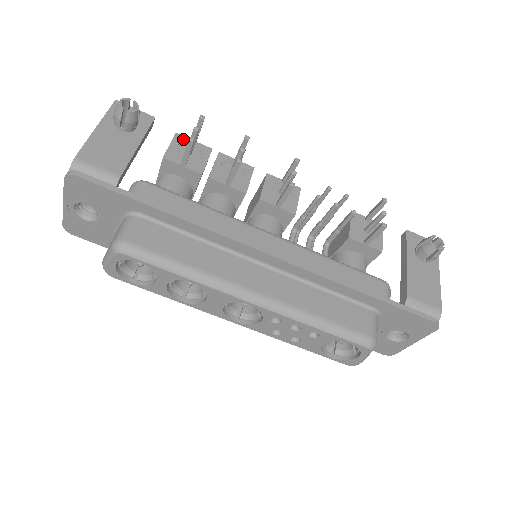
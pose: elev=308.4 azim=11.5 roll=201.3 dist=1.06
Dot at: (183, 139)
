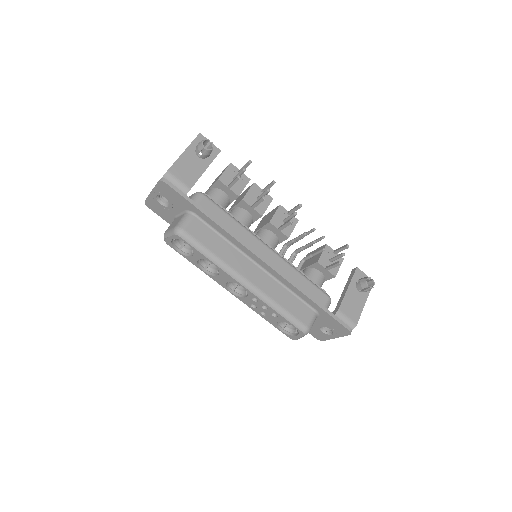
Dot at: (234, 168)
